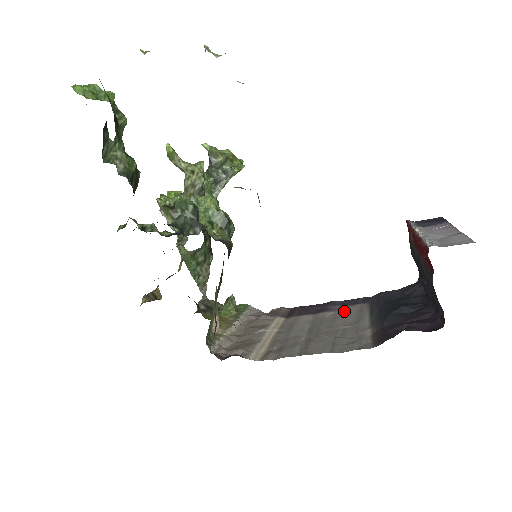
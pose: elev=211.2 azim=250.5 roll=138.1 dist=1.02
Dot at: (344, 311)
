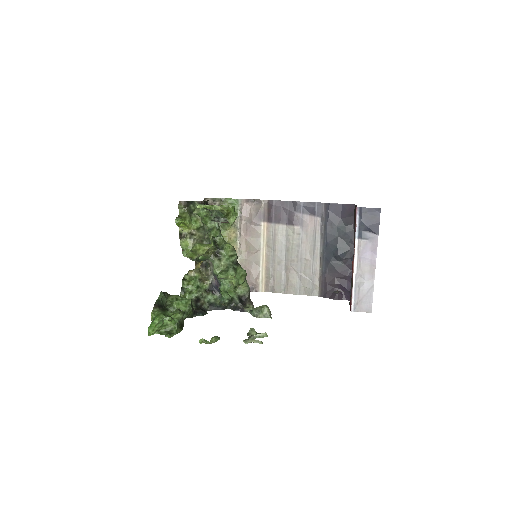
Dot at: (305, 229)
